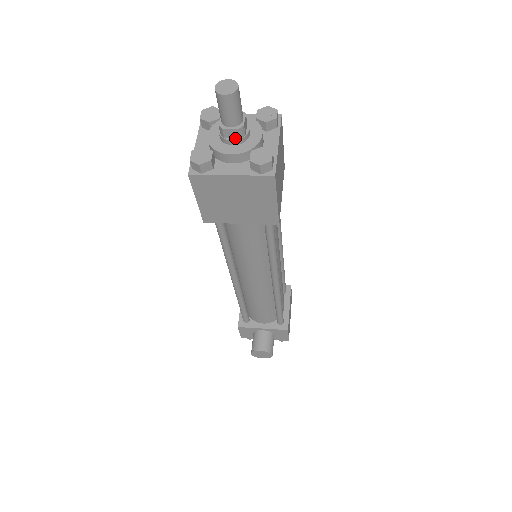
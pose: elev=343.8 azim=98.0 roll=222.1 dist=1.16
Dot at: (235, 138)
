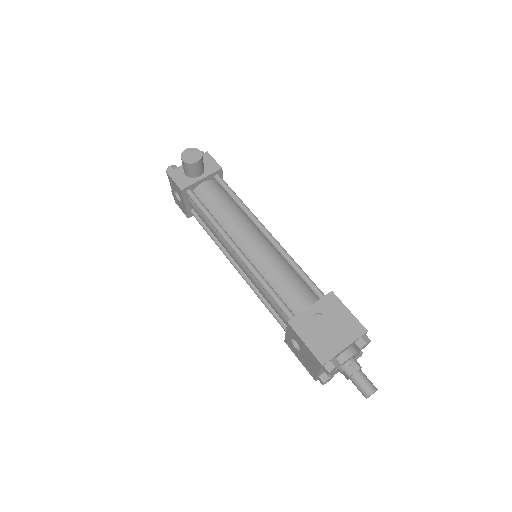
Dot at: occluded
